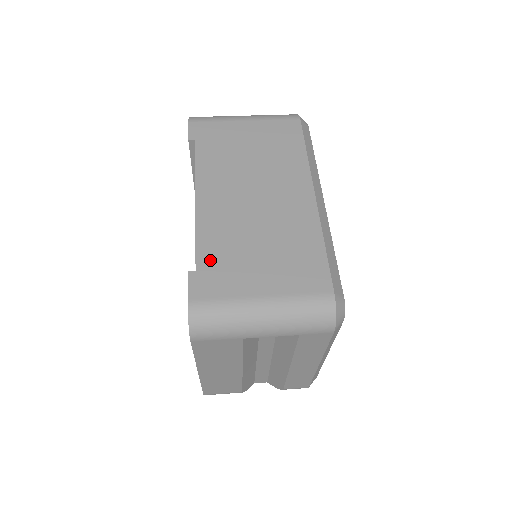
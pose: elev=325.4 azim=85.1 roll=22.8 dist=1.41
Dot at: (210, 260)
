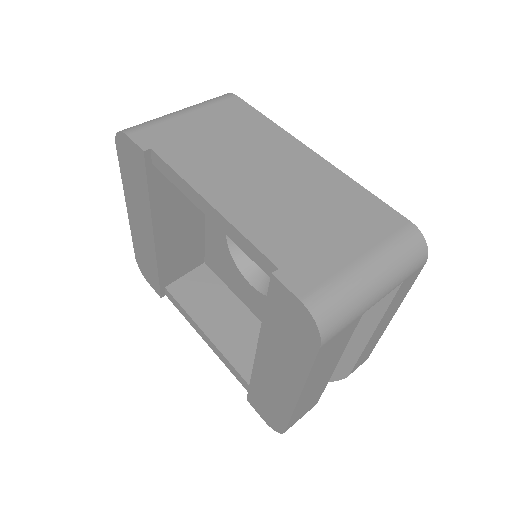
Dot at: (282, 251)
